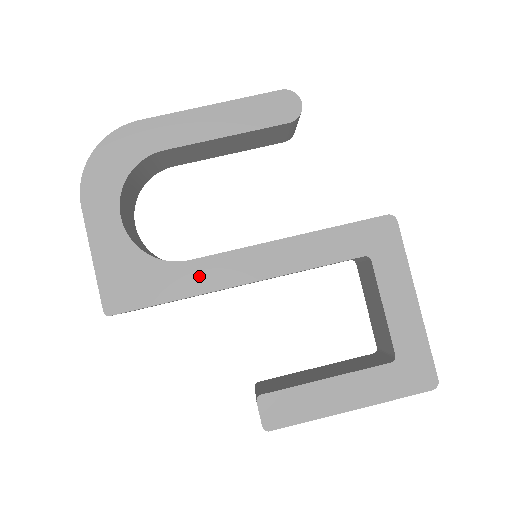
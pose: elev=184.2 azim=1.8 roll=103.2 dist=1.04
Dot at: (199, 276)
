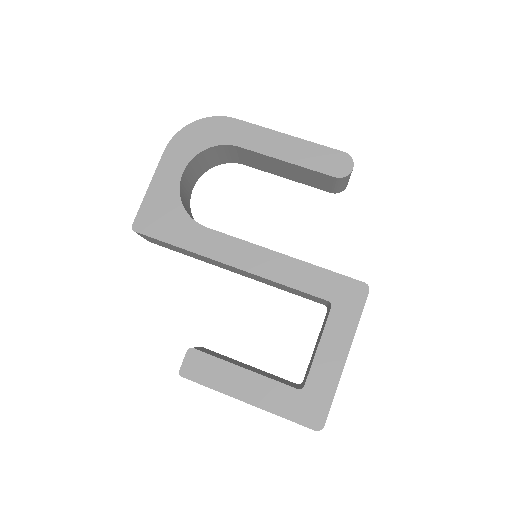
Dot at: (206, 242)
